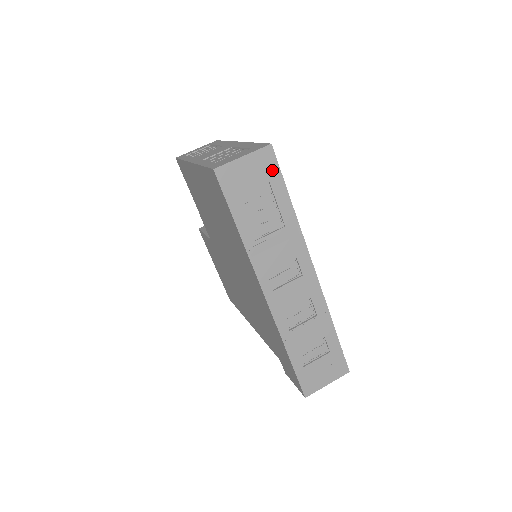
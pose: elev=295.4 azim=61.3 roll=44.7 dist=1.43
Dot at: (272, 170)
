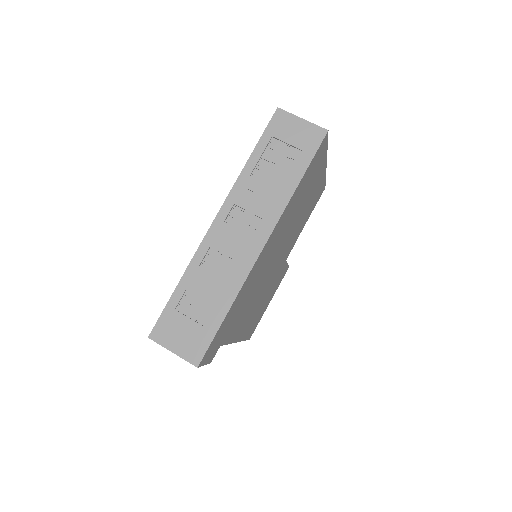
Dot at: (311, 146)
